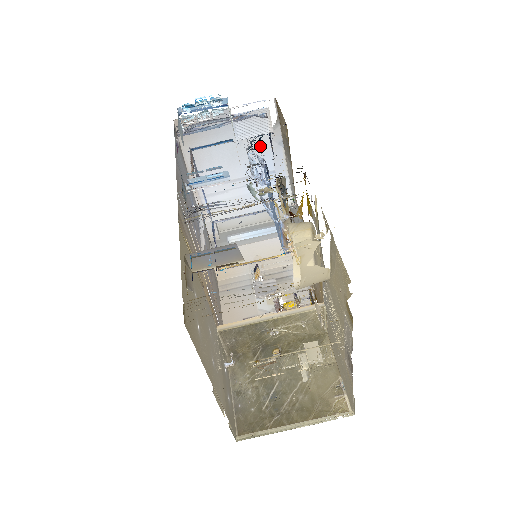
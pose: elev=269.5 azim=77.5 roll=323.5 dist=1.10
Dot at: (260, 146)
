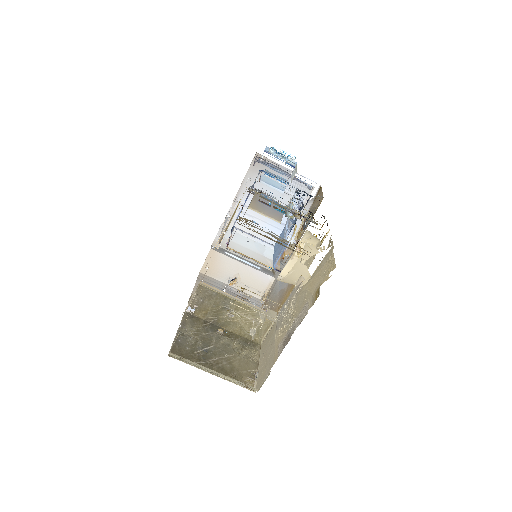
Dot at: (293, 206)
